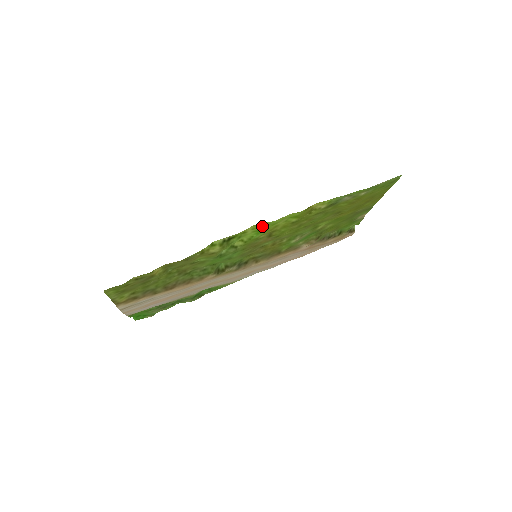
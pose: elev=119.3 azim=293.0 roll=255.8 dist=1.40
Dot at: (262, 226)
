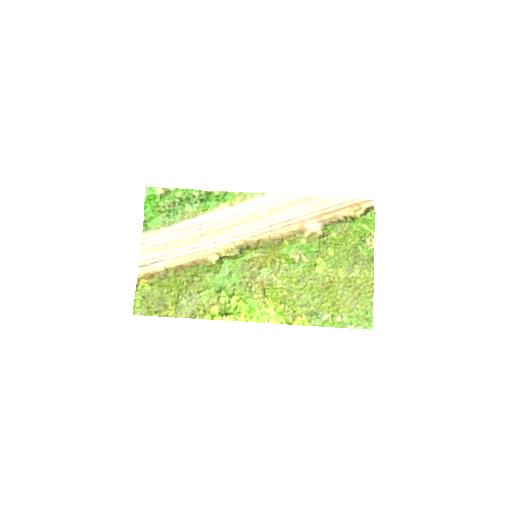
Dot at: (253, 317)
